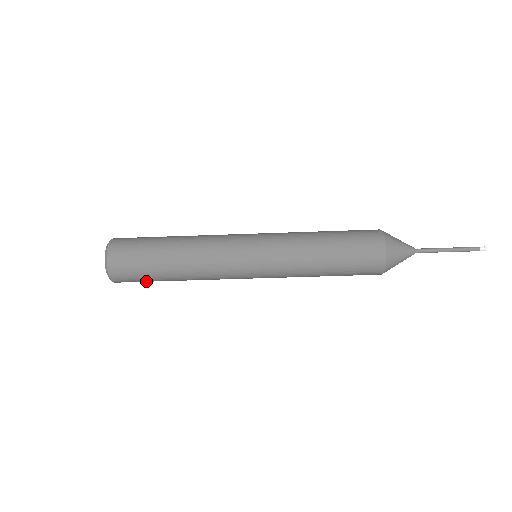
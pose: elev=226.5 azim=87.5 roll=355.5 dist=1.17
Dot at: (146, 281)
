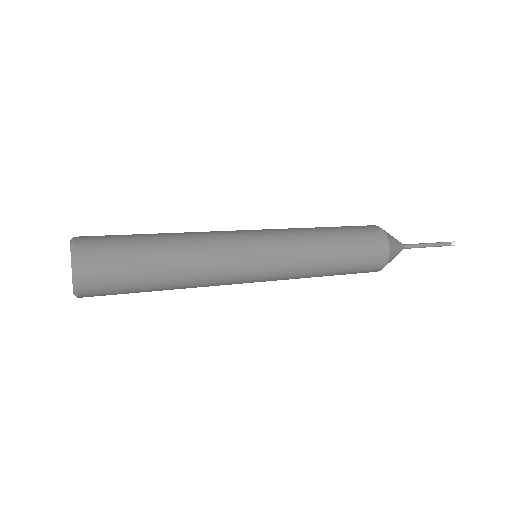
Dot at: occluded
